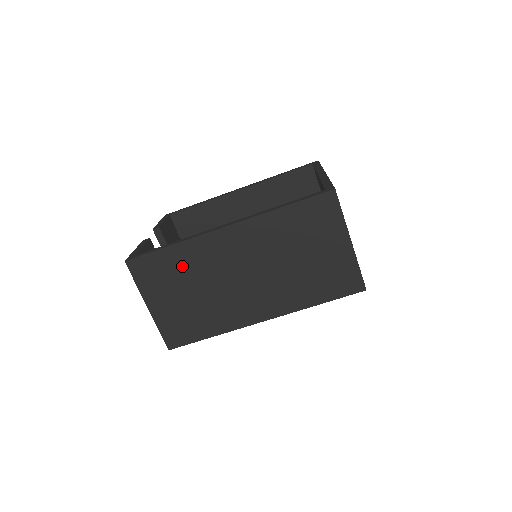
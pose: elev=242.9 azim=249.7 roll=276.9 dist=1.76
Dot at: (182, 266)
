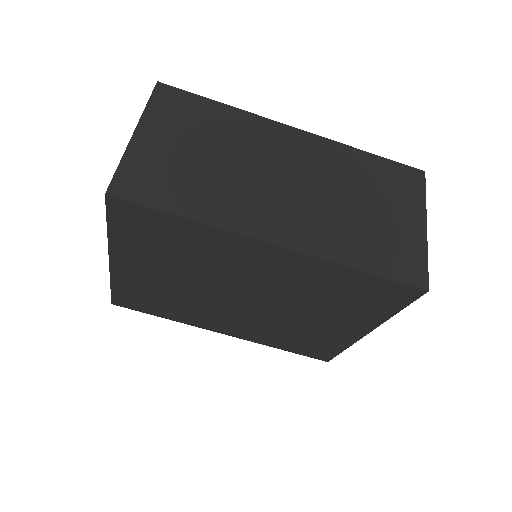
Dot at: (219, 126)
